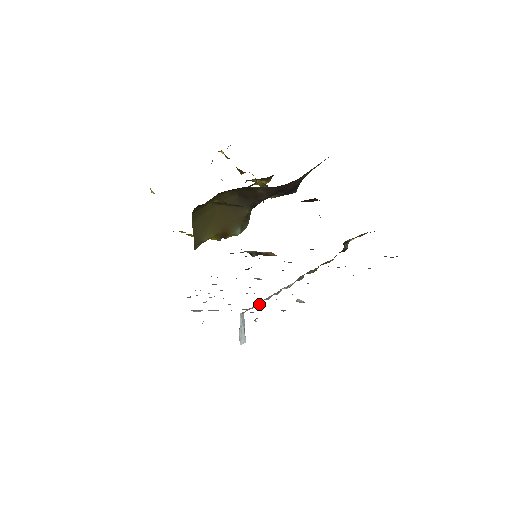
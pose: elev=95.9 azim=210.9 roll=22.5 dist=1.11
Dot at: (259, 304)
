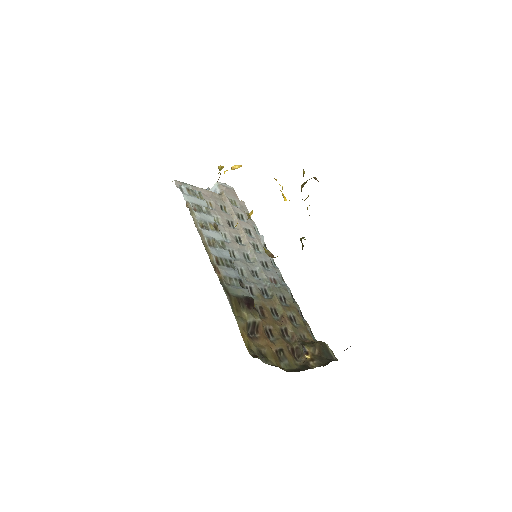
Dot at: (234, 223)
